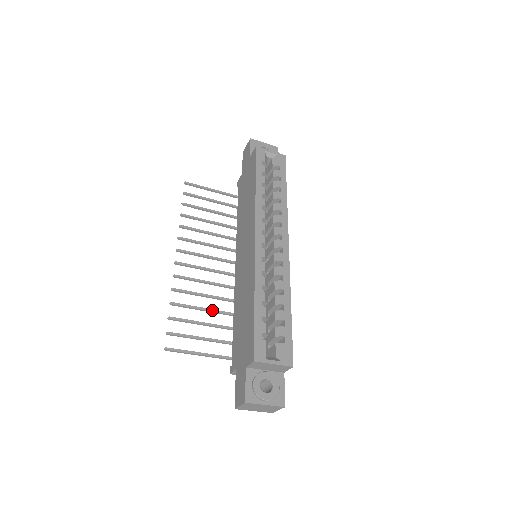
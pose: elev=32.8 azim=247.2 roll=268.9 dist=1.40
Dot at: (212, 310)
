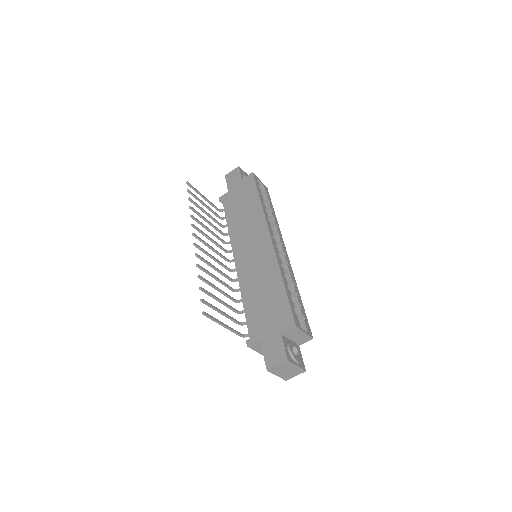
Dot at: (224, 292)
